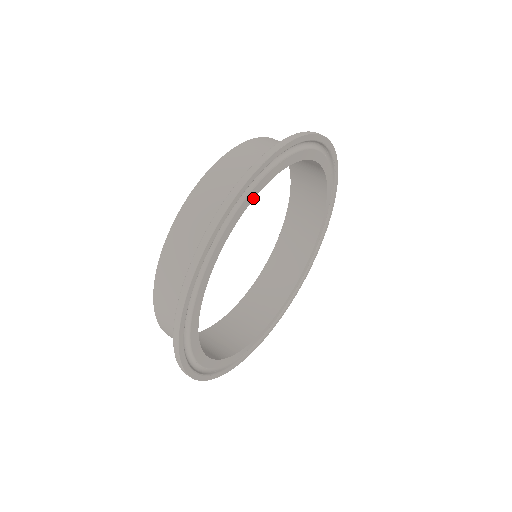
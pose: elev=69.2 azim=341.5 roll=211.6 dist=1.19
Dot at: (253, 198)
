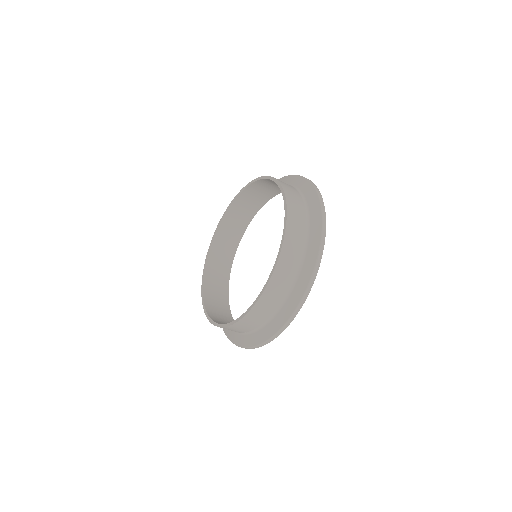
Dot at: occluded
